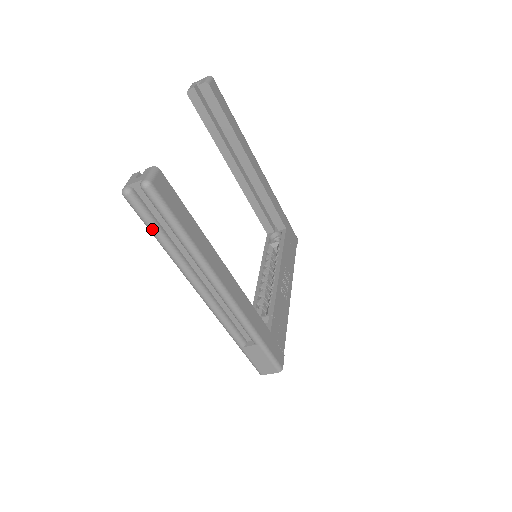
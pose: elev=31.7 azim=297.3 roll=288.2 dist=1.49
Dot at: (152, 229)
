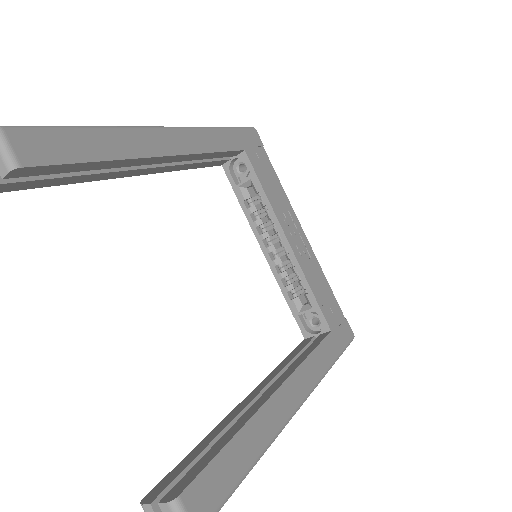
Dot at: occluded
